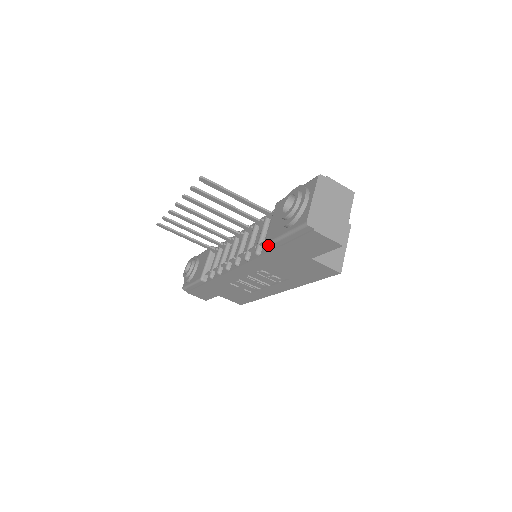
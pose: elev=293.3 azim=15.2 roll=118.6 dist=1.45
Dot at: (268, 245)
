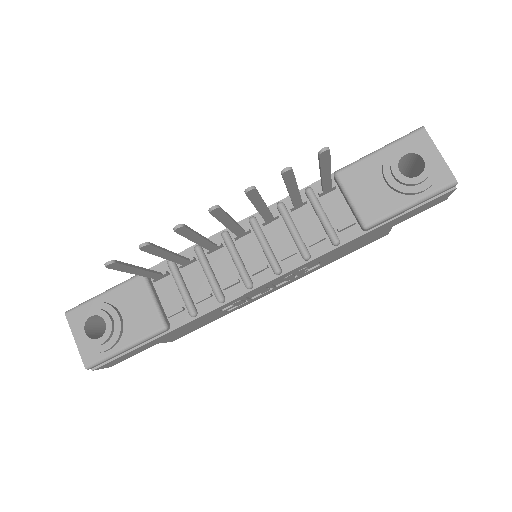
Dot at: (375, 225)
